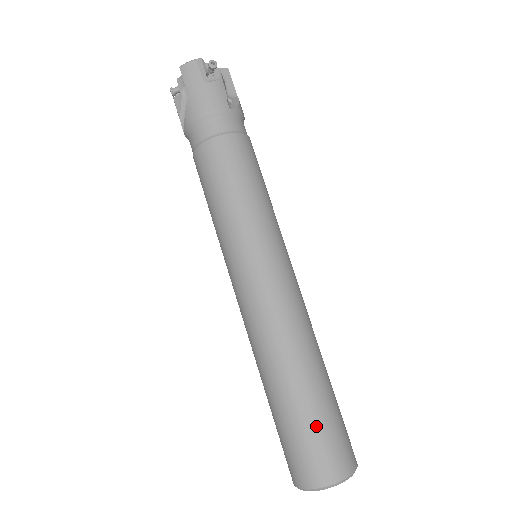
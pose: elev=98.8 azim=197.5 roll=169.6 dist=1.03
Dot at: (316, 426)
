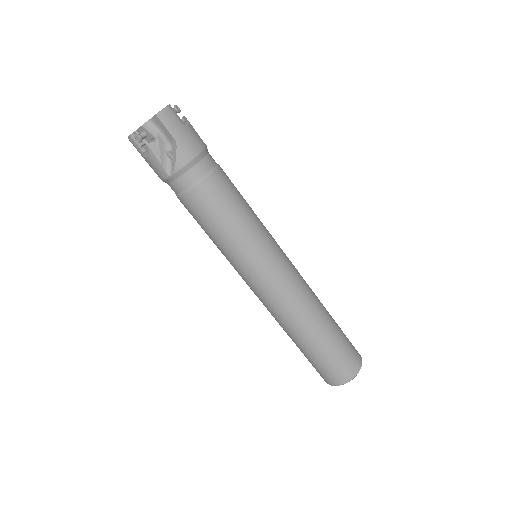
Dot at: (344, 340)
